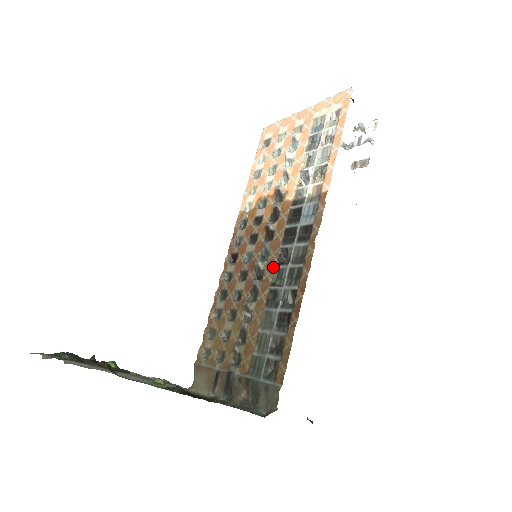
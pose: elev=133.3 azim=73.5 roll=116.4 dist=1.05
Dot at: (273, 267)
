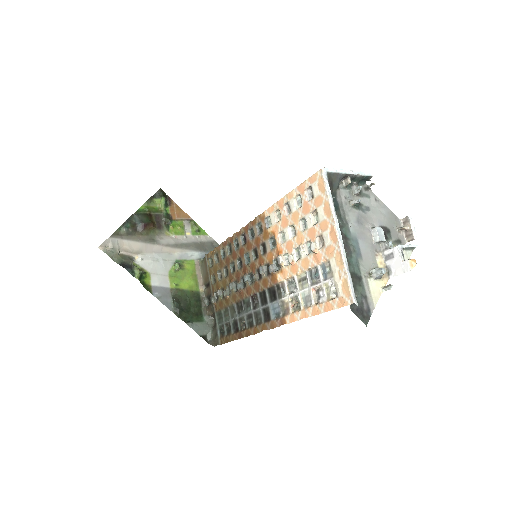
Dot at: (248, 295)
